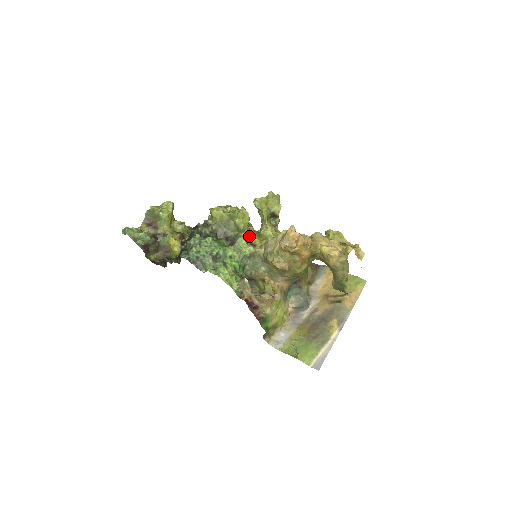
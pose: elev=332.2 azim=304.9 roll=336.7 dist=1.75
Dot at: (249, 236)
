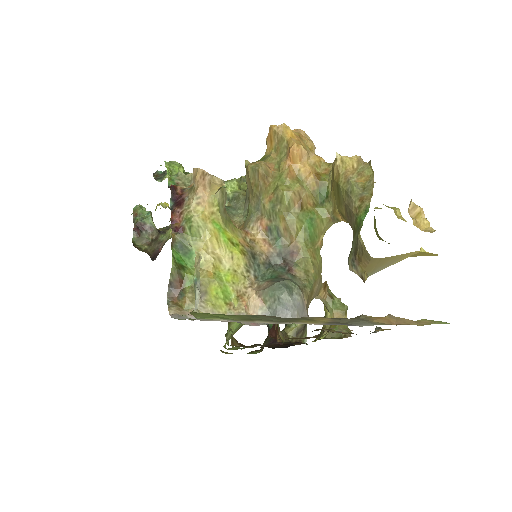
Dot at: occluded
